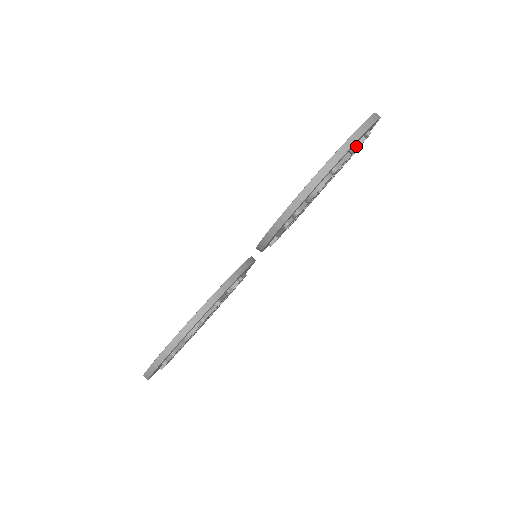
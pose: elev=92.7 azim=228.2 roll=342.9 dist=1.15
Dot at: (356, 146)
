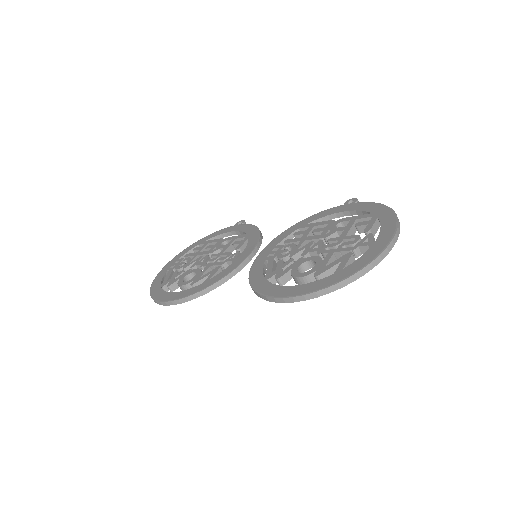
Dot at: occluded
